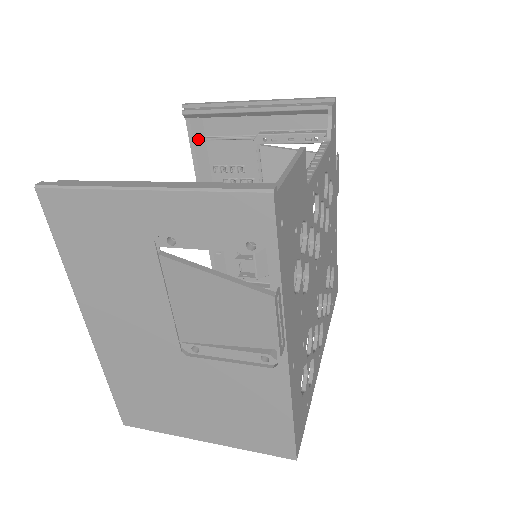
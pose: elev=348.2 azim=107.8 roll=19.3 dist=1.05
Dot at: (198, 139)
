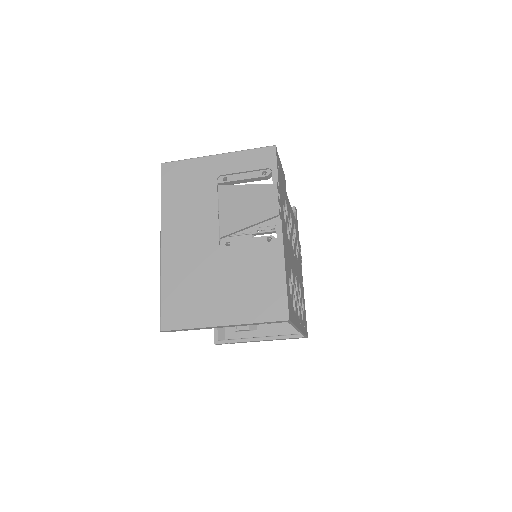
Dot at: occluded
